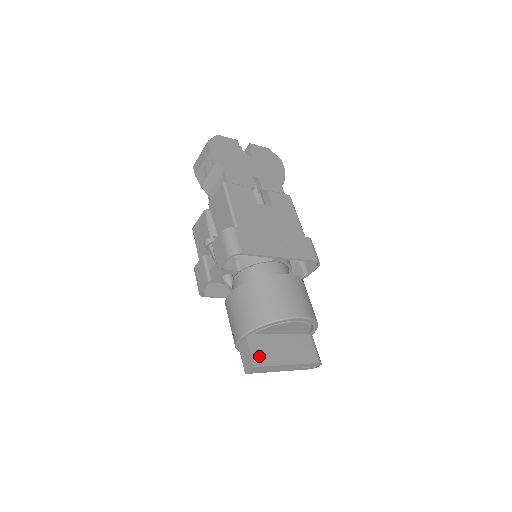
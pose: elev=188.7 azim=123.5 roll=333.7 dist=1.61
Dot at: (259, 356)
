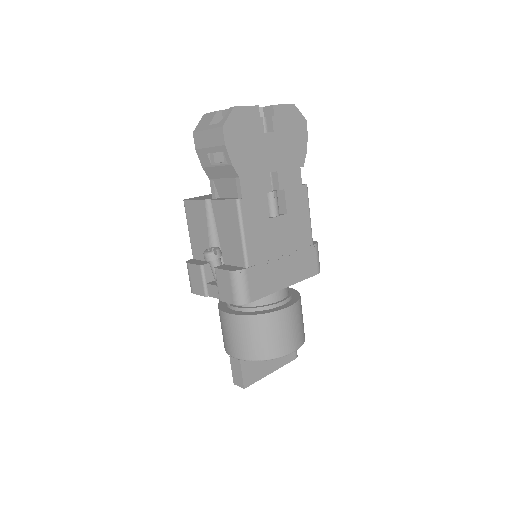
Dot at: (249, 376)
